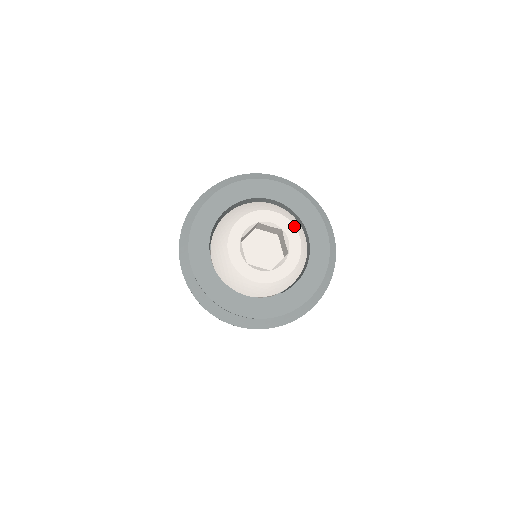
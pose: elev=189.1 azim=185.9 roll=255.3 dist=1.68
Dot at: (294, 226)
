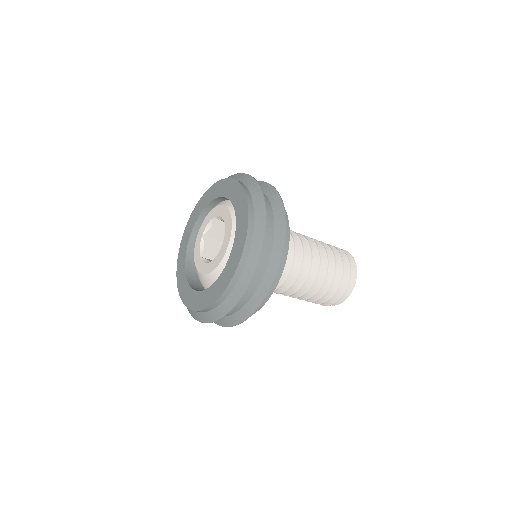
Dot at: (217, 207)
